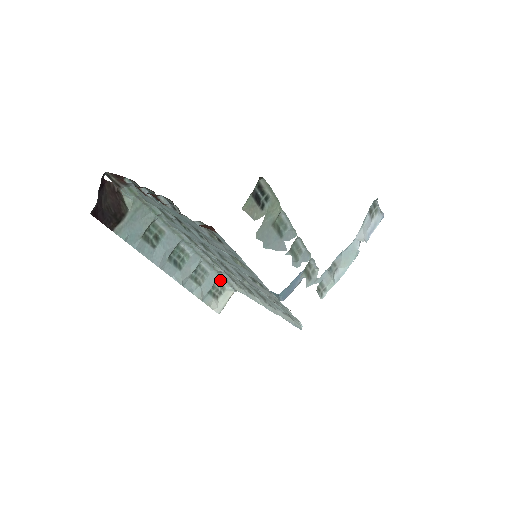
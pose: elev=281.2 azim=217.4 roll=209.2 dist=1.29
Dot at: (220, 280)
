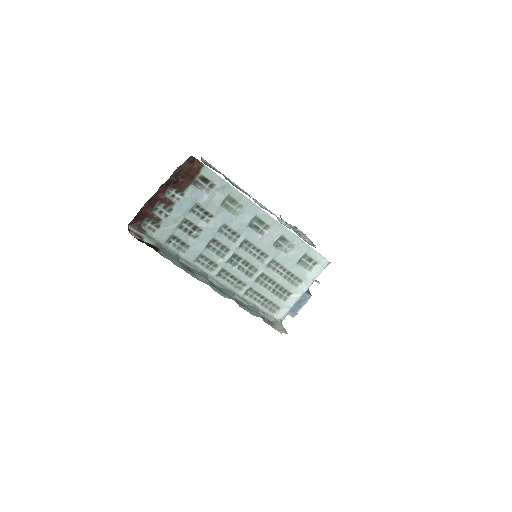
Dot at: (262, 315)
